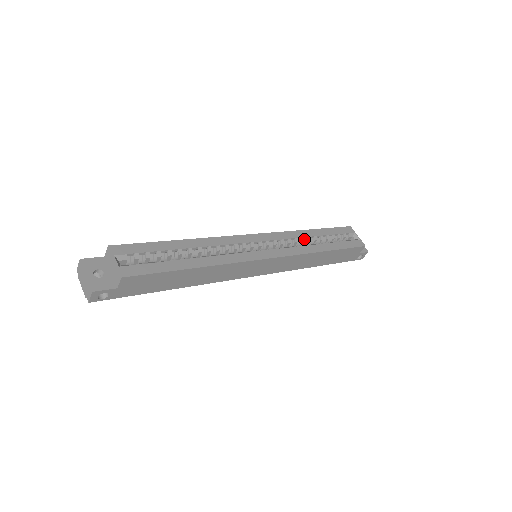
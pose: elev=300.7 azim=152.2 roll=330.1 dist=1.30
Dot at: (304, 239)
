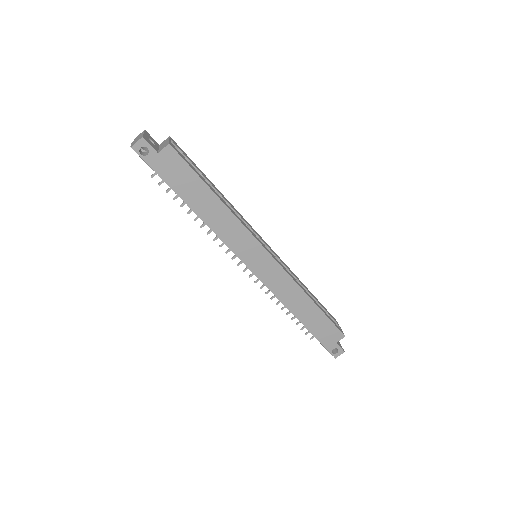
Dot at: occluded
